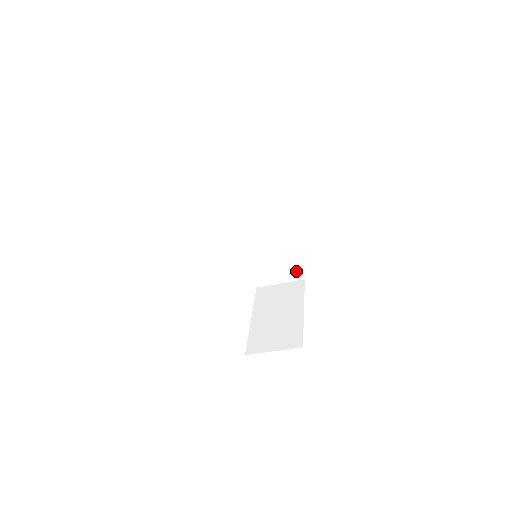
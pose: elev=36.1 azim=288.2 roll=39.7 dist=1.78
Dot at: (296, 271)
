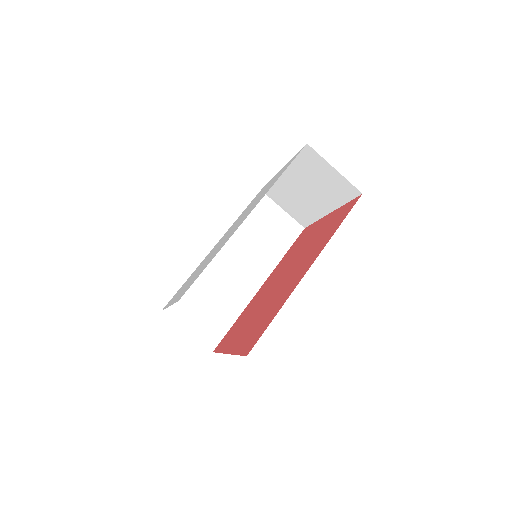
Dot at: (216, 335)
